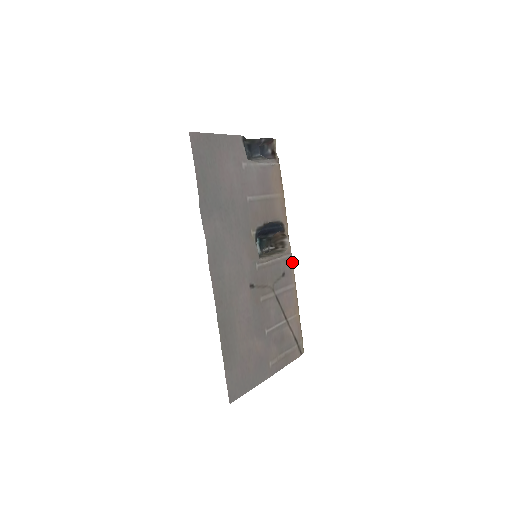
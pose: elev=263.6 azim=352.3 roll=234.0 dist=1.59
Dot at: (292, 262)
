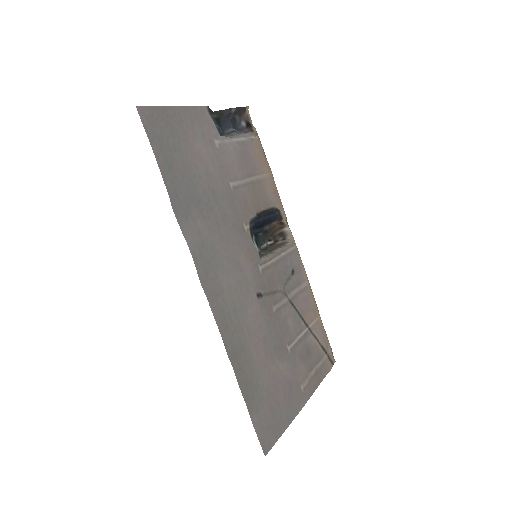
Dot at: (299, 255)
